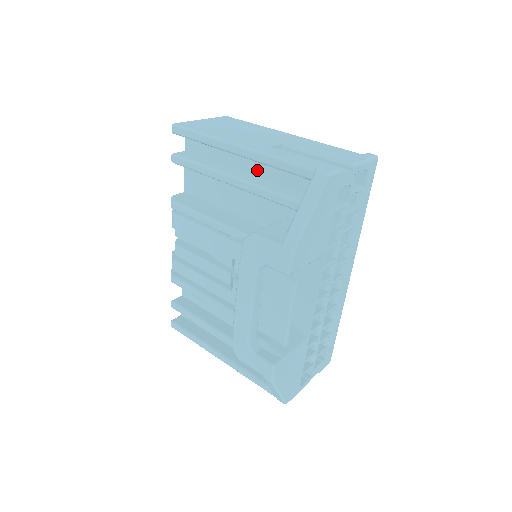
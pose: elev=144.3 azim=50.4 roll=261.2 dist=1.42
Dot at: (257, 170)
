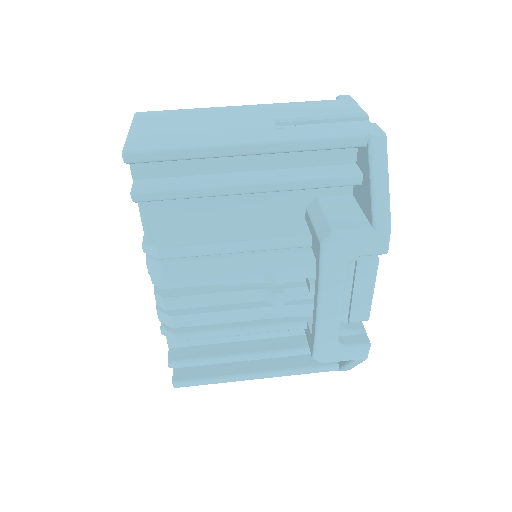
Dot at: (265, 162)
